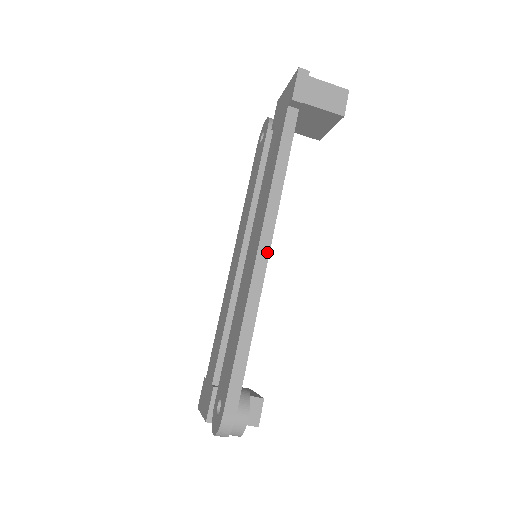
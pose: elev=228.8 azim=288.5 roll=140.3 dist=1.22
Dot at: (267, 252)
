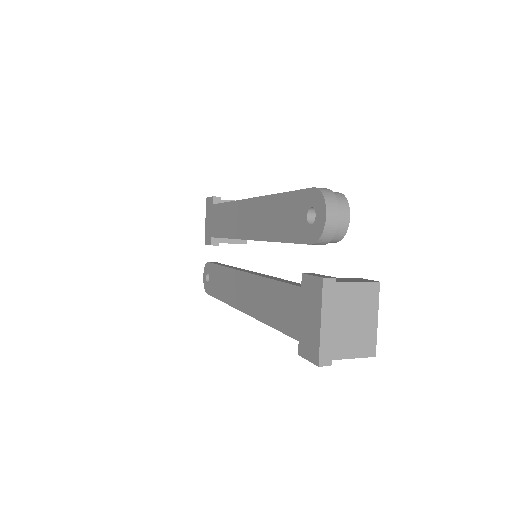
Dot at: occluded
